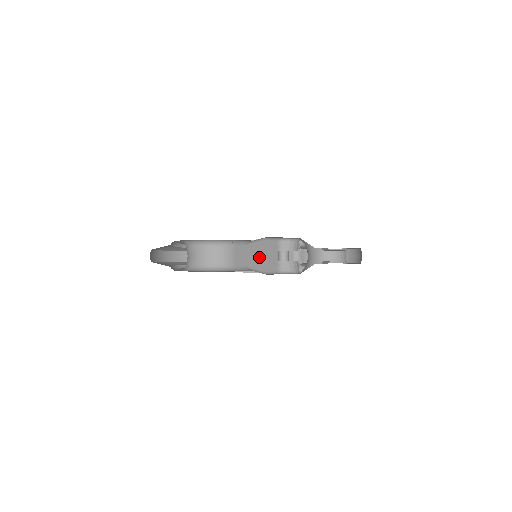
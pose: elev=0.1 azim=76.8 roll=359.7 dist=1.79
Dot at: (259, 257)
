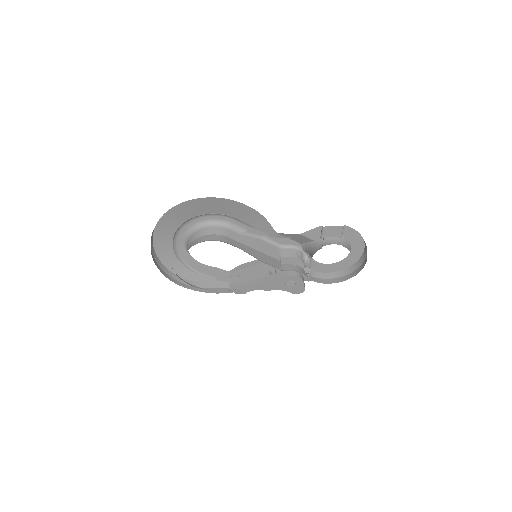
Dot at: (257, 251)
